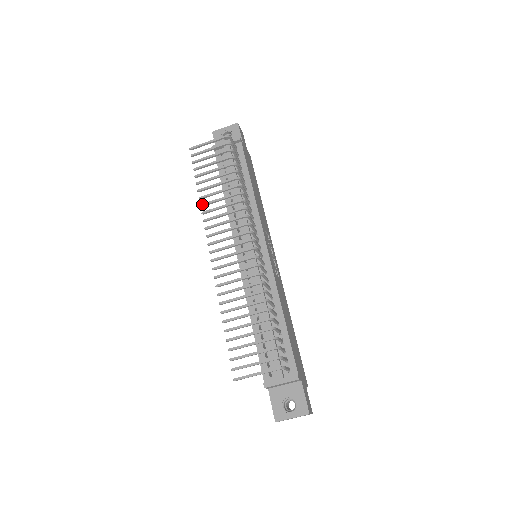
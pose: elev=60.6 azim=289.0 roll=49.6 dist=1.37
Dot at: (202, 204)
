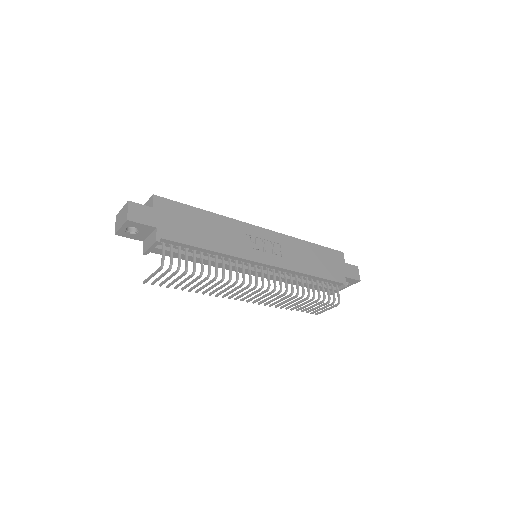
Dot at: (203, 294)
